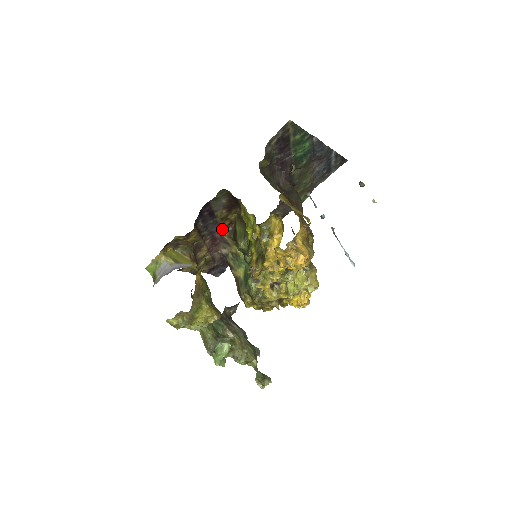
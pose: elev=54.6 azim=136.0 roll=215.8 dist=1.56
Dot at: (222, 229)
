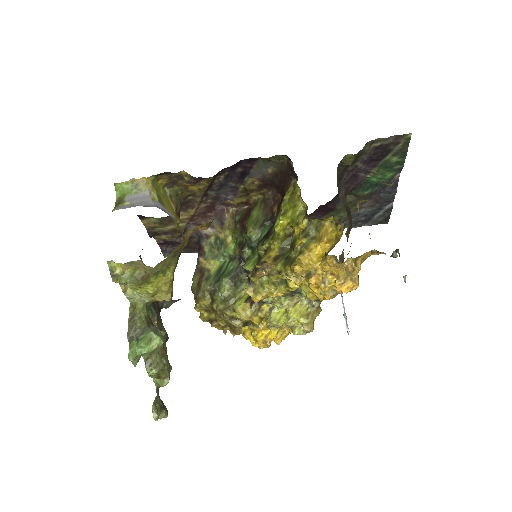
Dot at: (231, 203)
